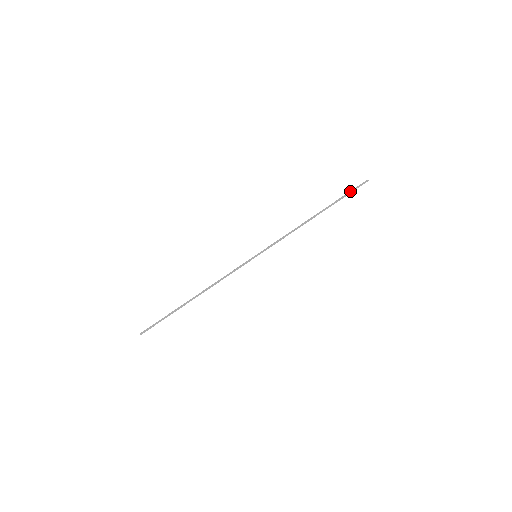
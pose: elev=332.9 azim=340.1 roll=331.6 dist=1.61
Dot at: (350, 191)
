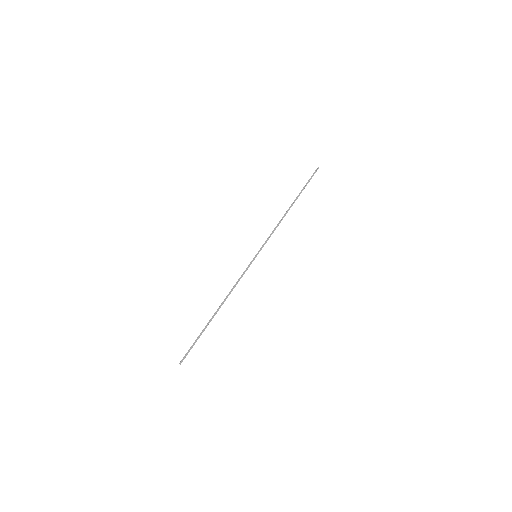
Dot at: (308, 180)
